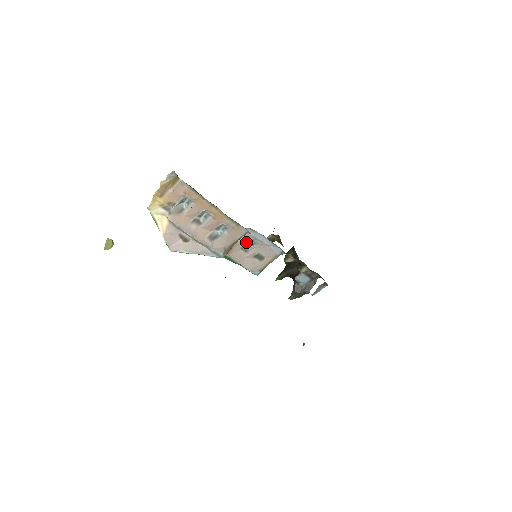
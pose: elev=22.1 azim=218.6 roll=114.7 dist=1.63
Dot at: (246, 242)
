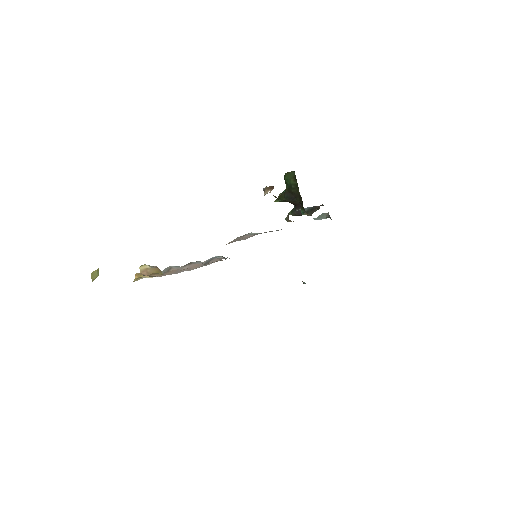
Dot at: occluded
